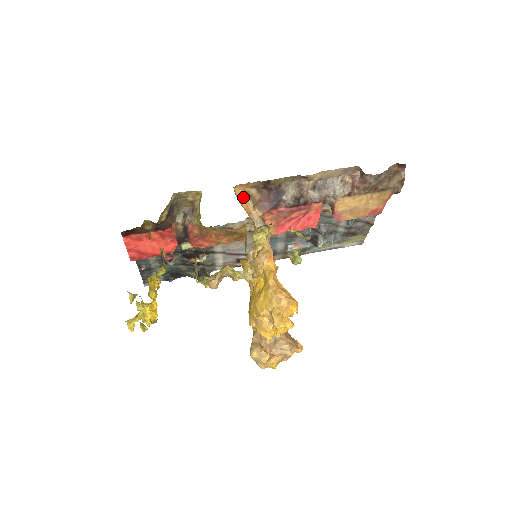
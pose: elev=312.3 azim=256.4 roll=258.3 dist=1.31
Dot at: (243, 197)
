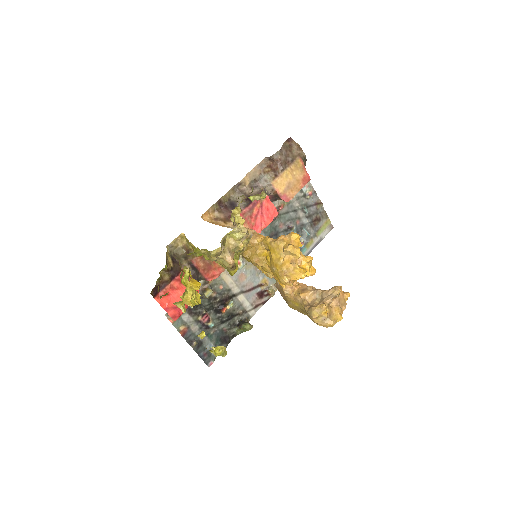
Dot at: (213, 222)
